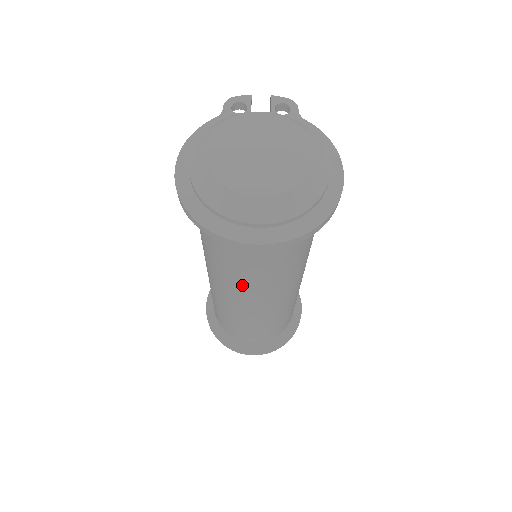
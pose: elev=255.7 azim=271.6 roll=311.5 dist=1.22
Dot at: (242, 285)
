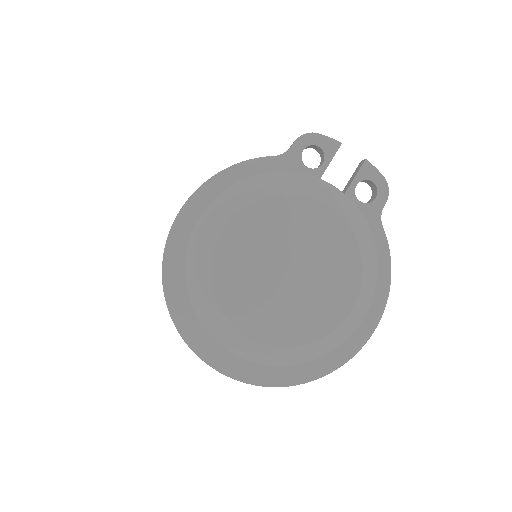
Dot at: occluded
